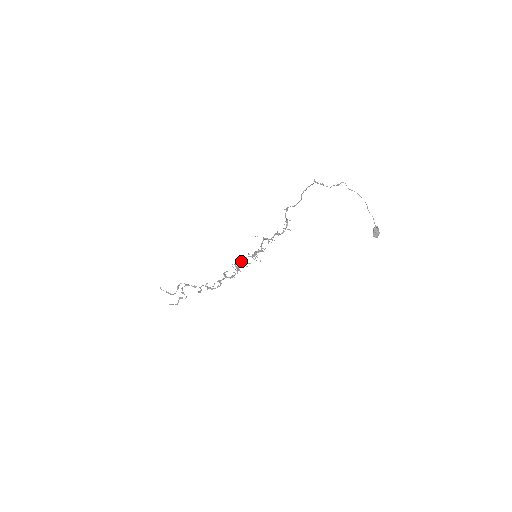
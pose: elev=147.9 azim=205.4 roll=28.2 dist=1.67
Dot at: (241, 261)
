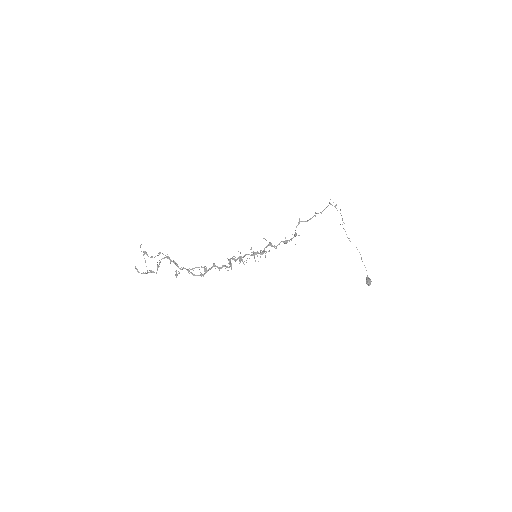
Dot at: (239, 256)
